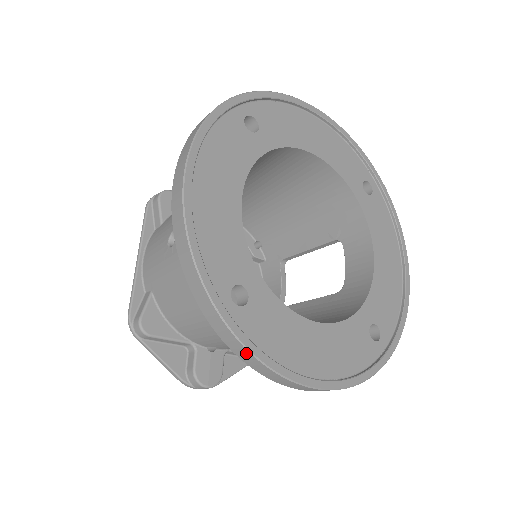
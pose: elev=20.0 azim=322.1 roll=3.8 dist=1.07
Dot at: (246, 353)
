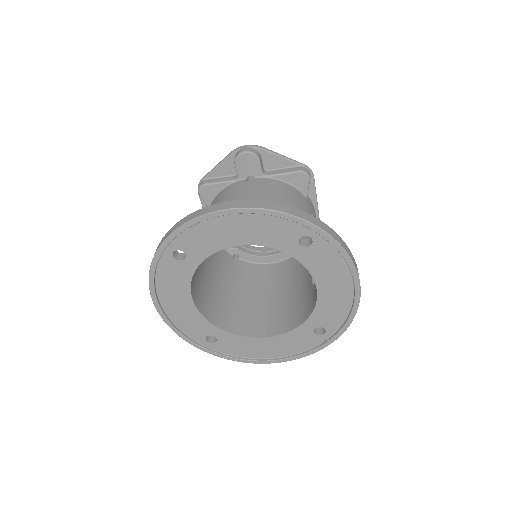
Dot at: (224, 356)
